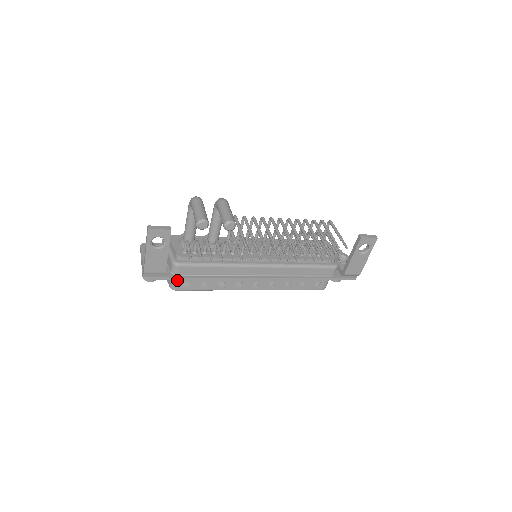
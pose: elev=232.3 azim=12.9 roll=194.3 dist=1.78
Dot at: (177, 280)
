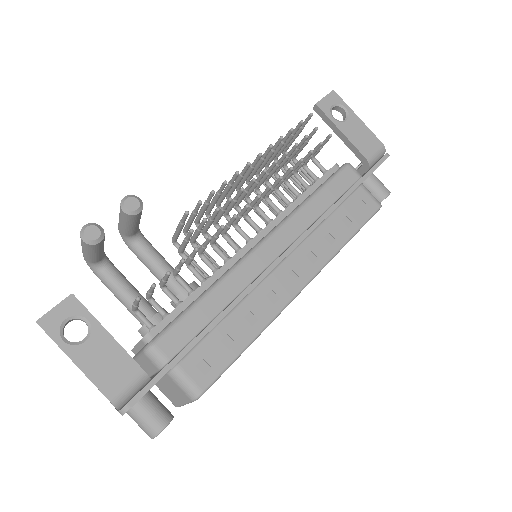
Dot at: (183, 373)
